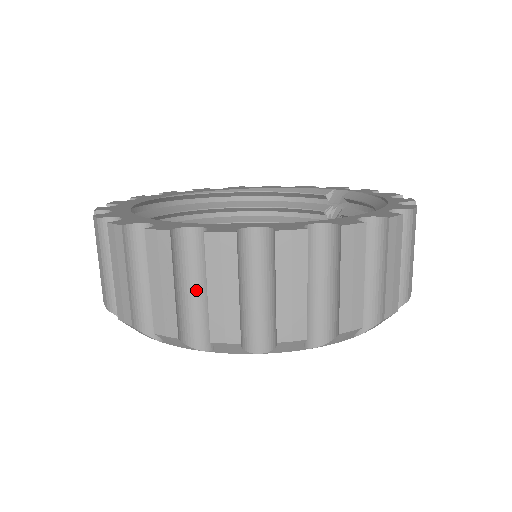
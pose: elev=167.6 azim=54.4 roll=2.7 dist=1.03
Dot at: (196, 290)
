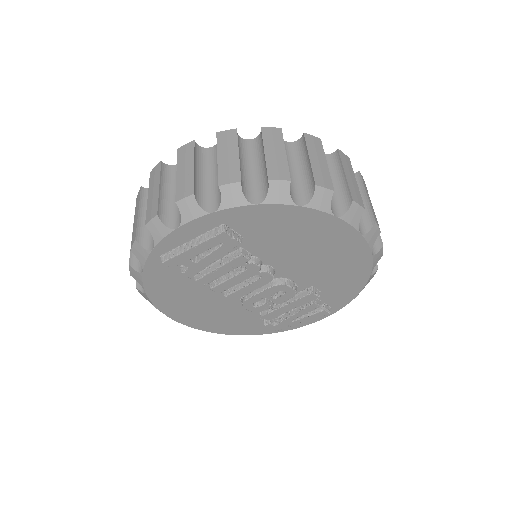
Dot at: (209, 178)
